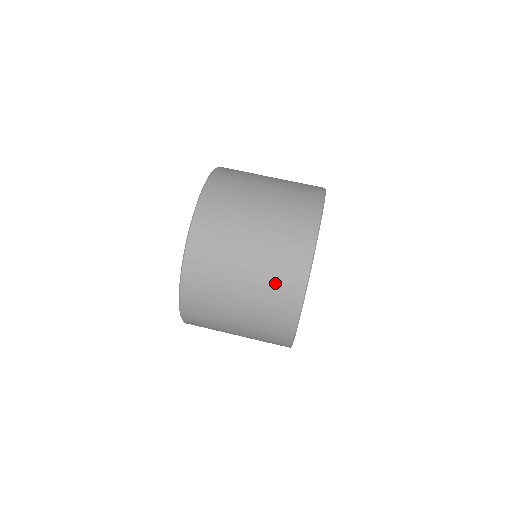
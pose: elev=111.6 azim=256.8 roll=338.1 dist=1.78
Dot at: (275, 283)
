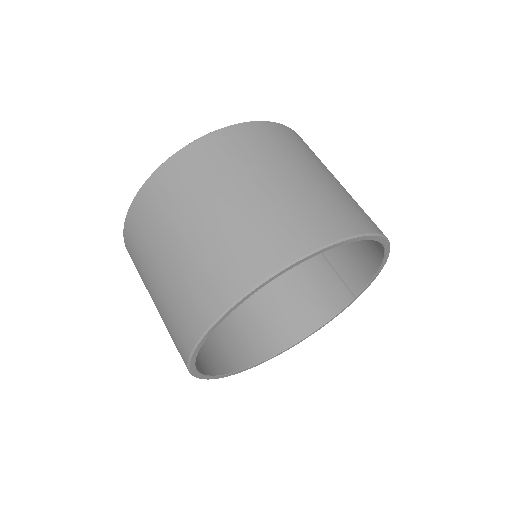
Dot at: (322, 205)
